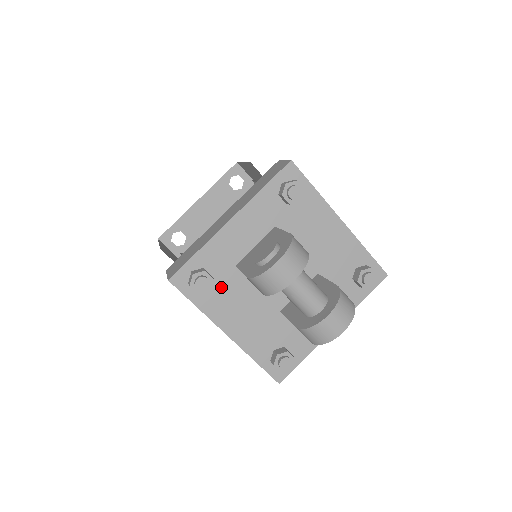
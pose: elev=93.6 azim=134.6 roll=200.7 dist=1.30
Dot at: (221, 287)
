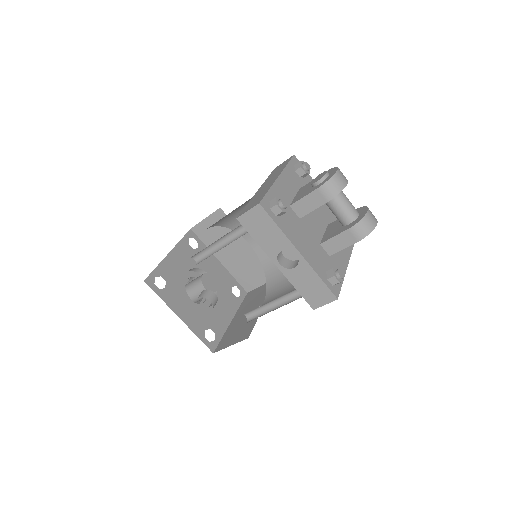
Dot at: (287, 218)
